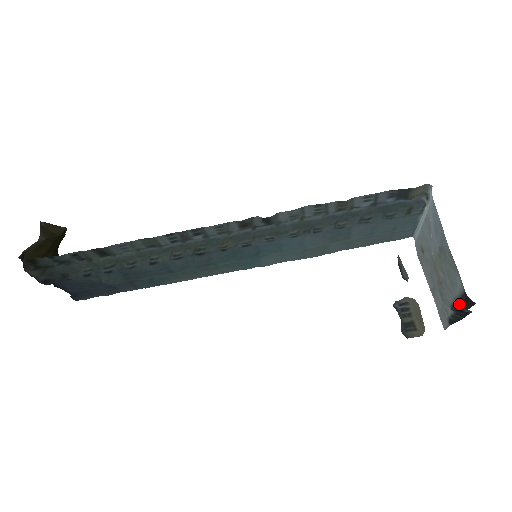
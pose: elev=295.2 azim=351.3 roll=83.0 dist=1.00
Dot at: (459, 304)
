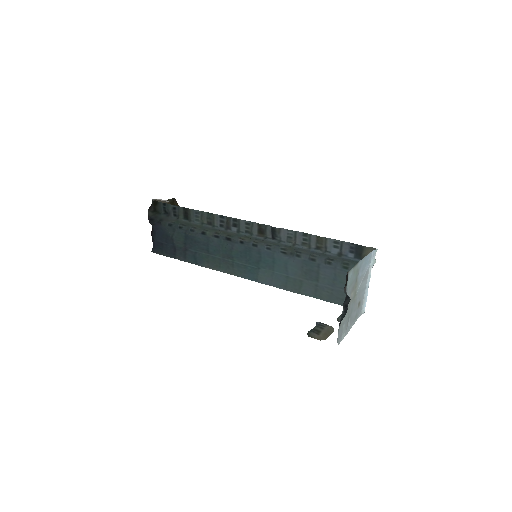
Dot at: (347, 297)
